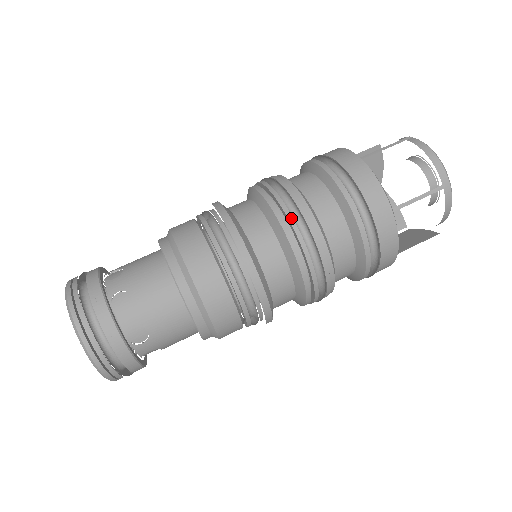
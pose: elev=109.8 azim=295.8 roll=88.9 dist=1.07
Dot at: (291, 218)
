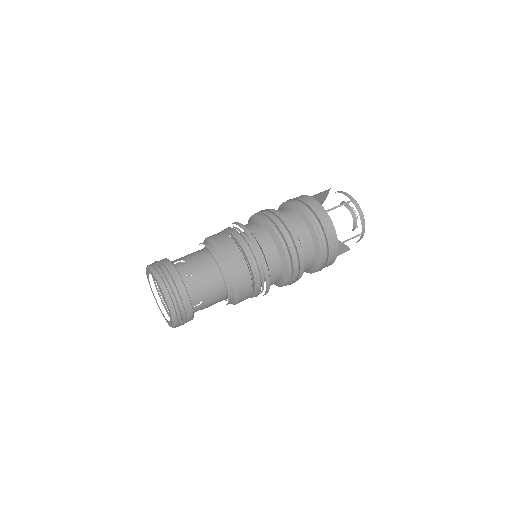
Dot at: (270, 215)
